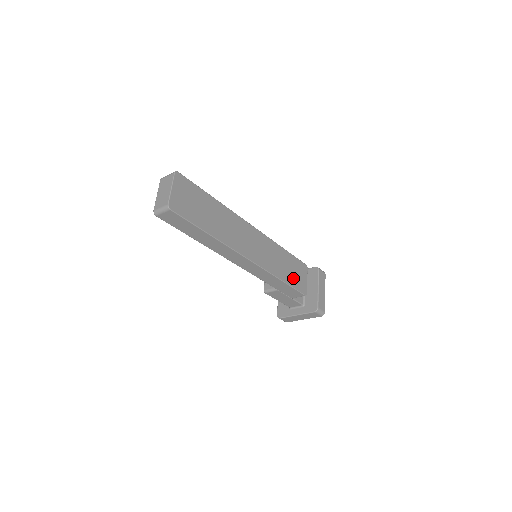
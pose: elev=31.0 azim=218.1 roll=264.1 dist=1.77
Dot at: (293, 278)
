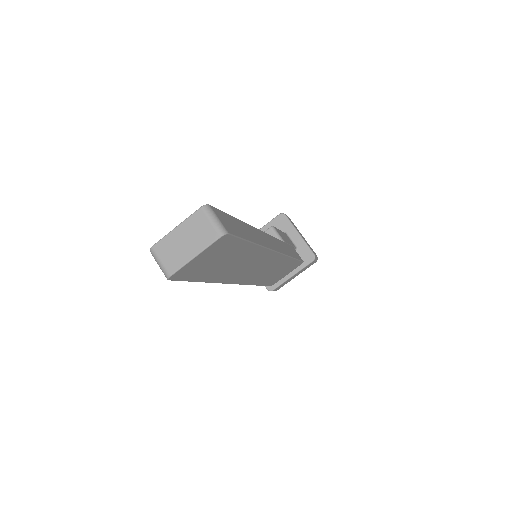
Dot at: (273, 278)
